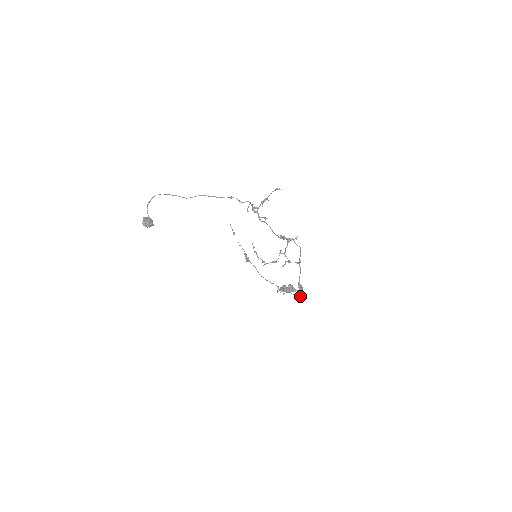
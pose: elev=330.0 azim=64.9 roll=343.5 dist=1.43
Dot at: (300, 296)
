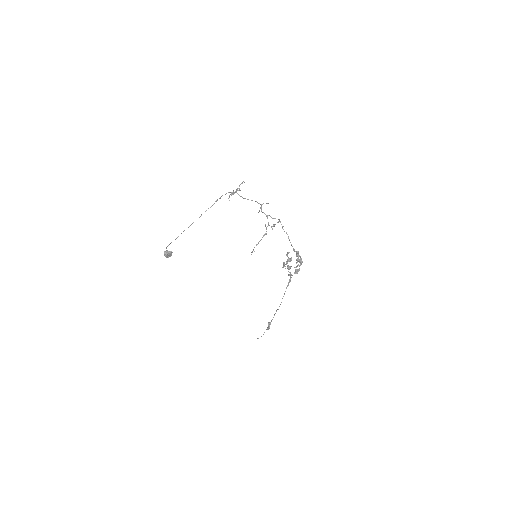
Dot at: (300, 261)
